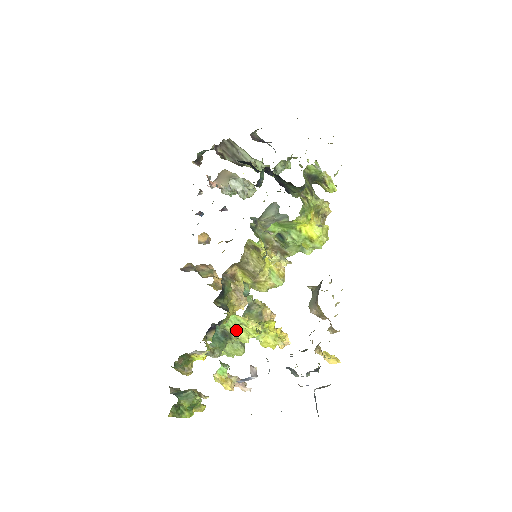
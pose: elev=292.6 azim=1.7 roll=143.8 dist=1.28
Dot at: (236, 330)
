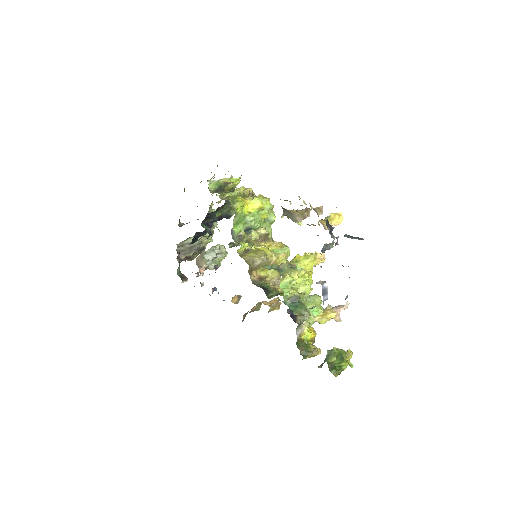
Dot at: (295, 290)
